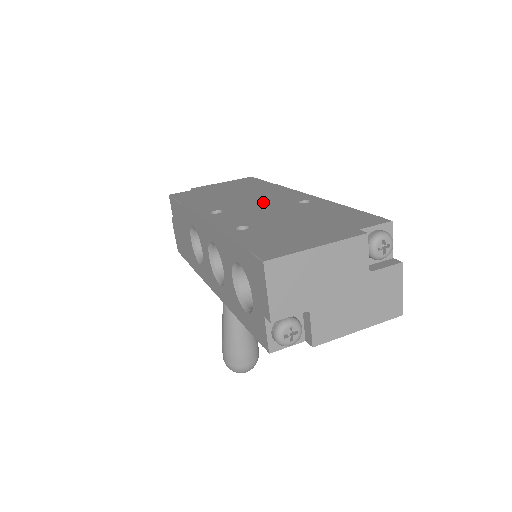
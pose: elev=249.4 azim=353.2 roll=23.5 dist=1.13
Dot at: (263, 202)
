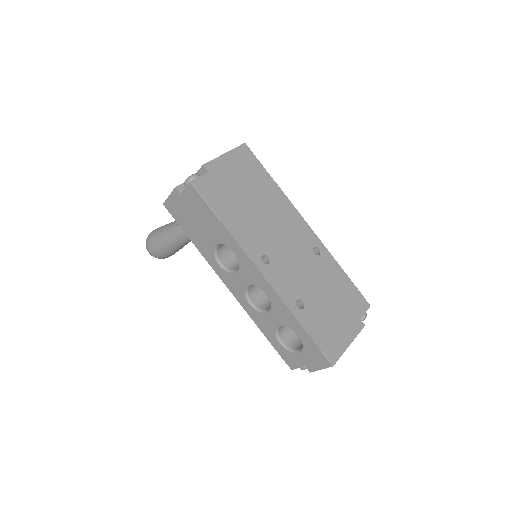
Dot at: (290, 243)
